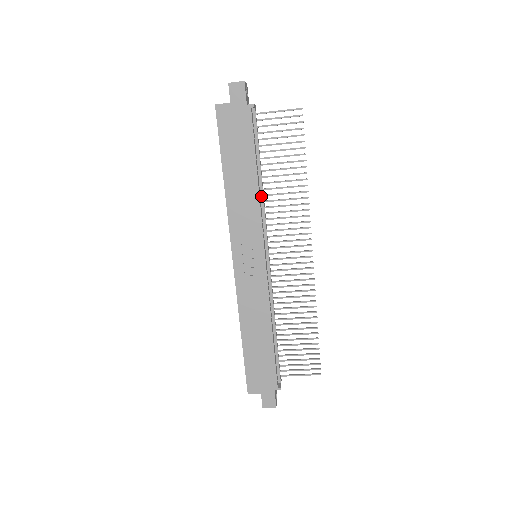
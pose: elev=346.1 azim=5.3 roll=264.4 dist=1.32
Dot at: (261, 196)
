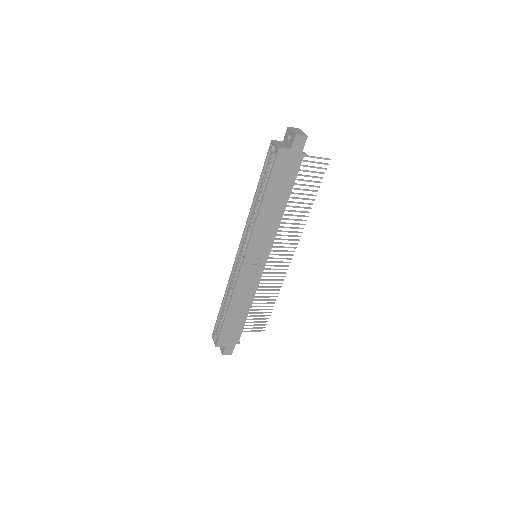
Dot at: occluded
